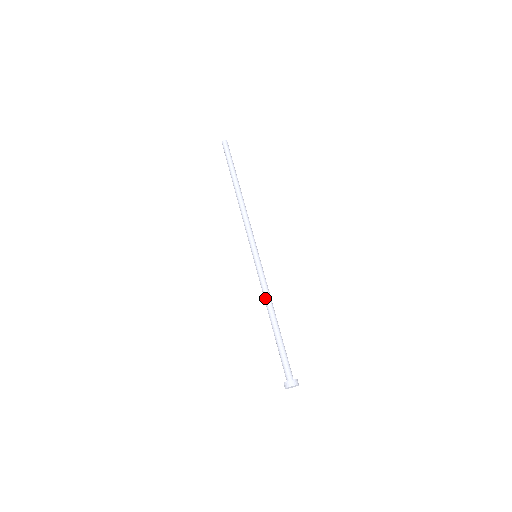
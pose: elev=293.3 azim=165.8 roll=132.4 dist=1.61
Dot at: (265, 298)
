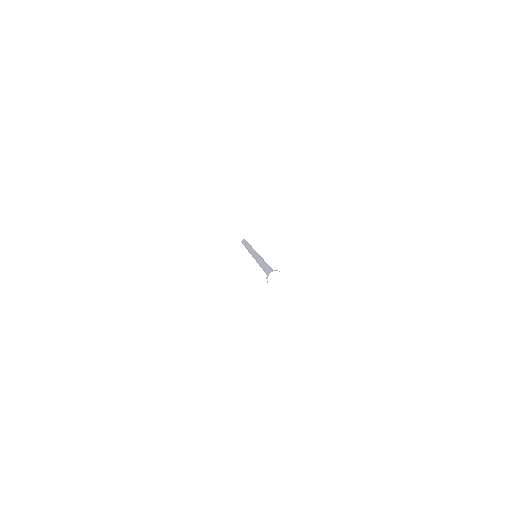
Dot at: (258, 263)
